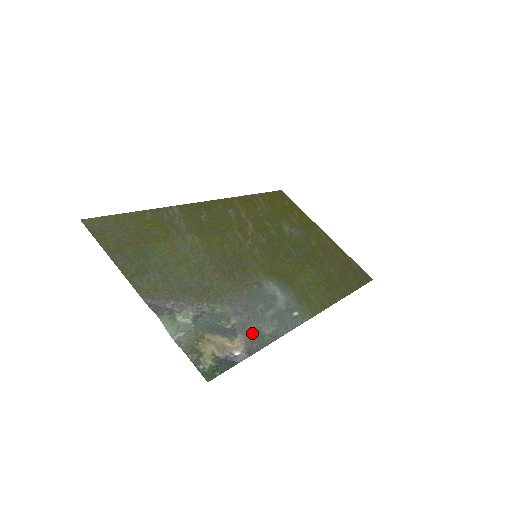
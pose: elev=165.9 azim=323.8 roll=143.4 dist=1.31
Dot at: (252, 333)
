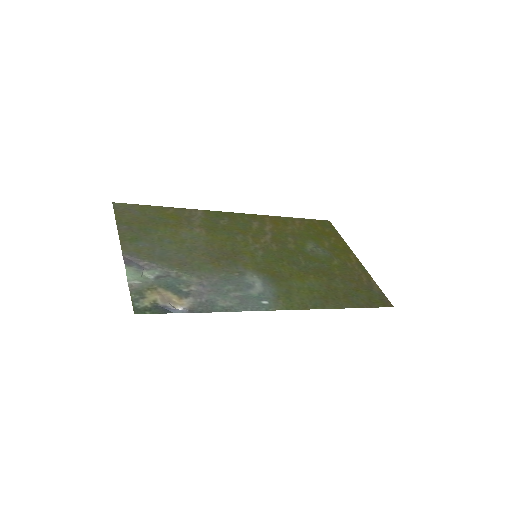
Dot at: (205, 300)
